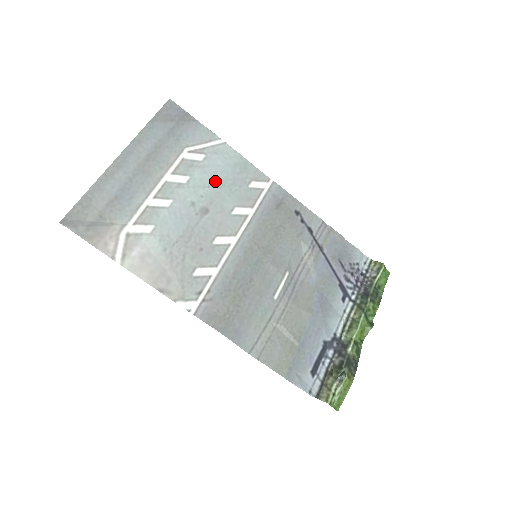
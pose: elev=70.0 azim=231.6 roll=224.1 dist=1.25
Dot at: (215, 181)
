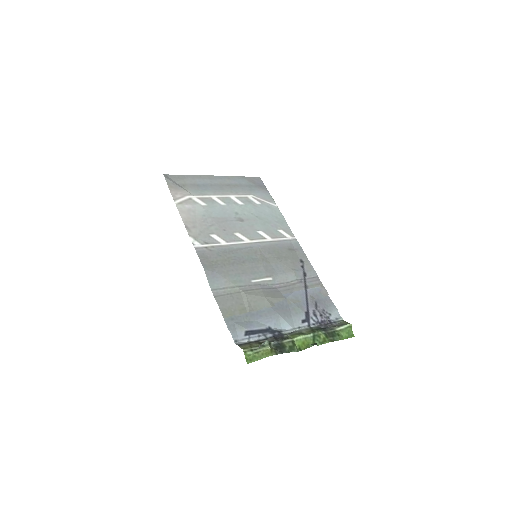
Dot at: (258, 215)
